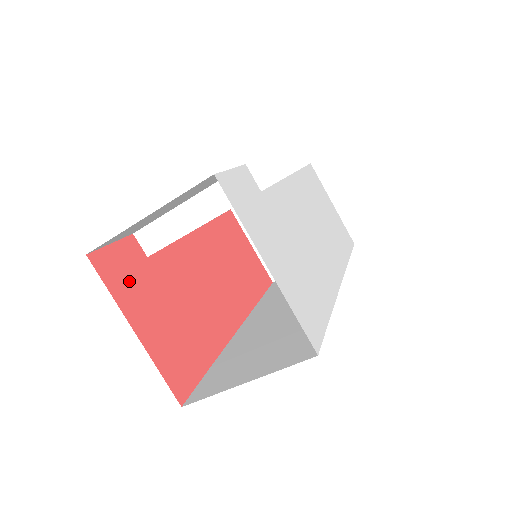
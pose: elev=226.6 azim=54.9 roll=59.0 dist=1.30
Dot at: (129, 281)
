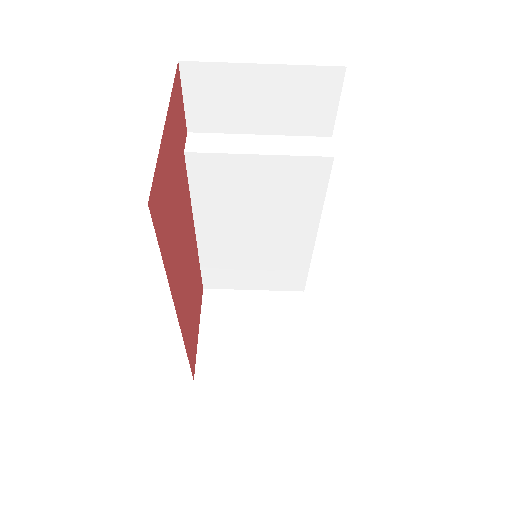
Dot at: (177, 120)
